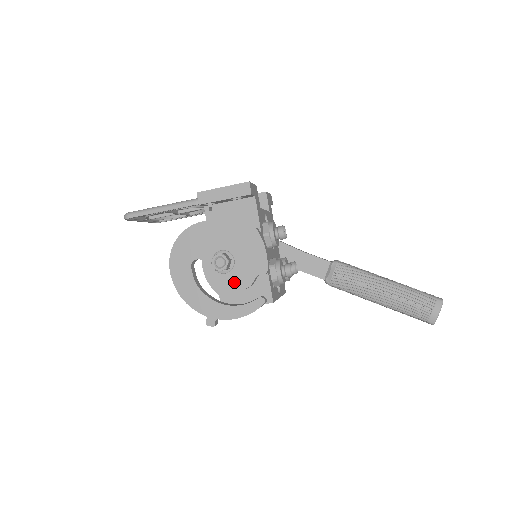
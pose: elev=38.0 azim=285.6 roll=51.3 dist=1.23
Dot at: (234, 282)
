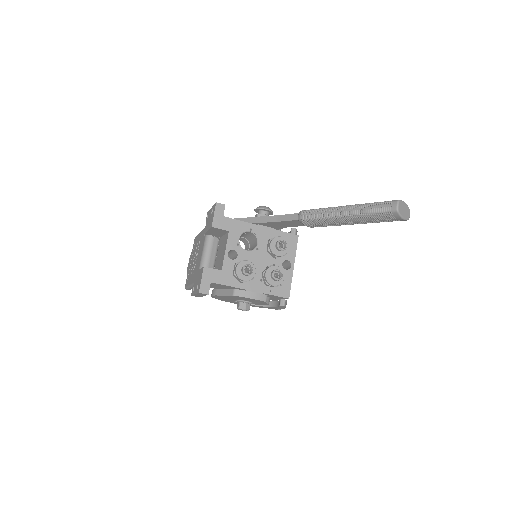
Dot at: (261, 304)
